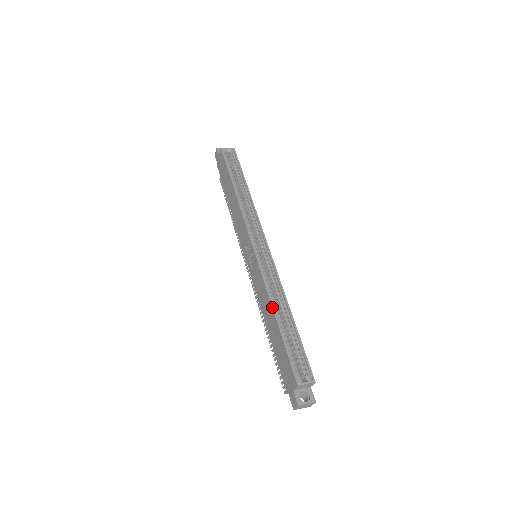
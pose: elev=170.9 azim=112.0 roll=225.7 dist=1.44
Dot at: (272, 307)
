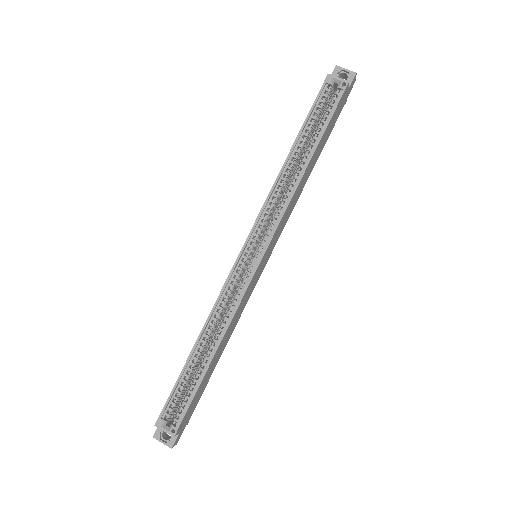
Dot at: (199, 334)
